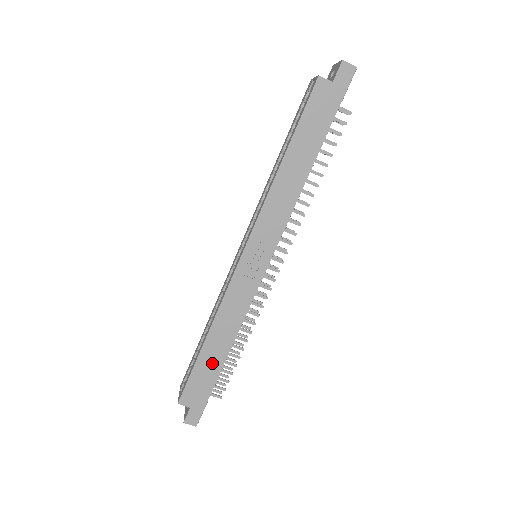
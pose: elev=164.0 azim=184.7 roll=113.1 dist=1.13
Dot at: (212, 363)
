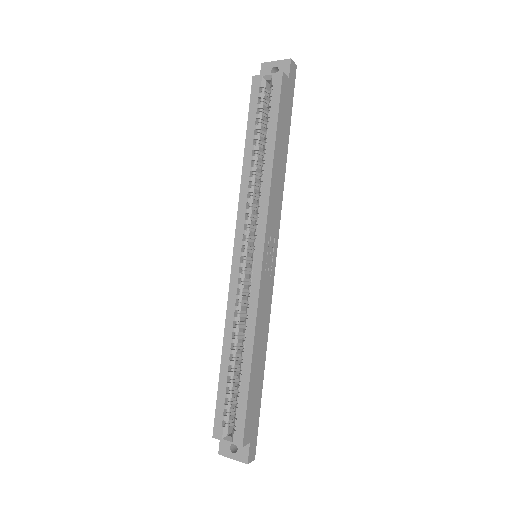
Dot at: (257, 381)
